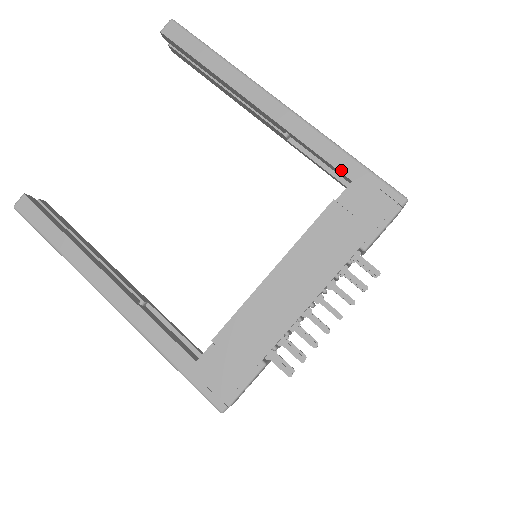
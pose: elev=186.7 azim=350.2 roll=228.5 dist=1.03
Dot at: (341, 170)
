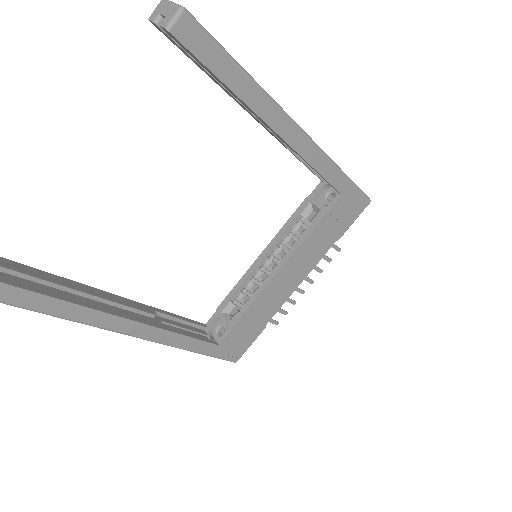
Dot at: (337, 188)
